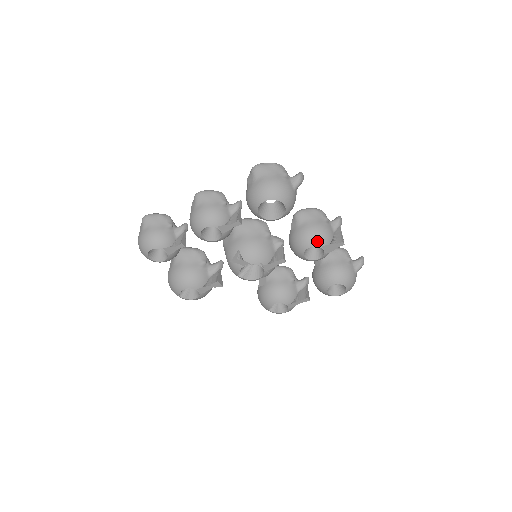
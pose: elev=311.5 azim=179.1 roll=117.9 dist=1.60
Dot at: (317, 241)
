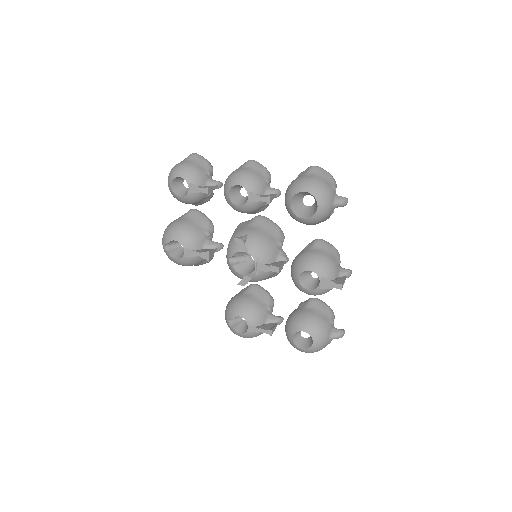
Dot at: (320, 269)
